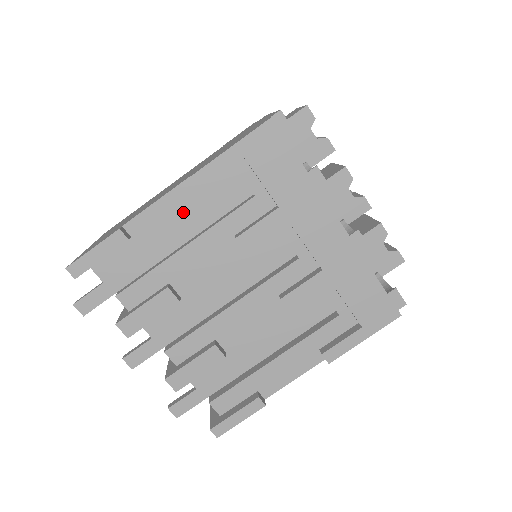
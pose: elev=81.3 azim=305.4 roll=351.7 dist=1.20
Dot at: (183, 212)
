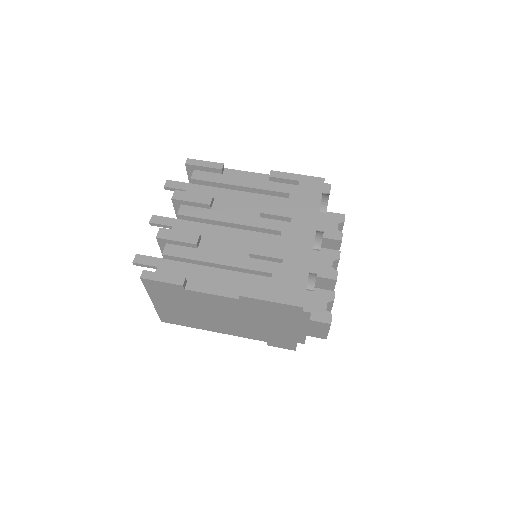
Dot at: (253, 183)
